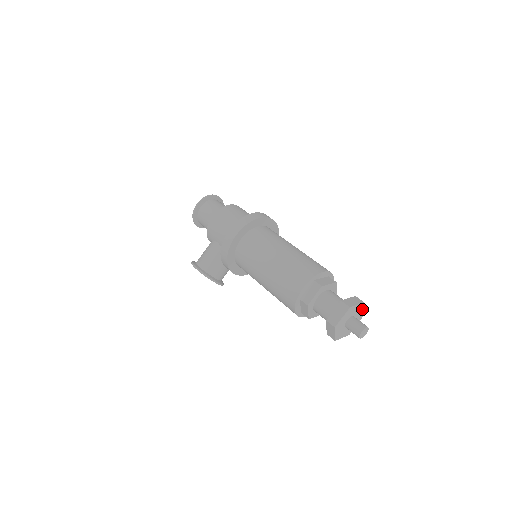
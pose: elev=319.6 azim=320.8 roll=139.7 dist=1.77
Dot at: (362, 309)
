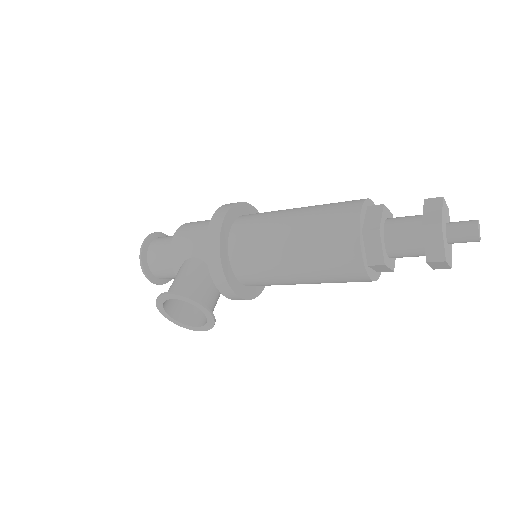
Dot at: occluded
